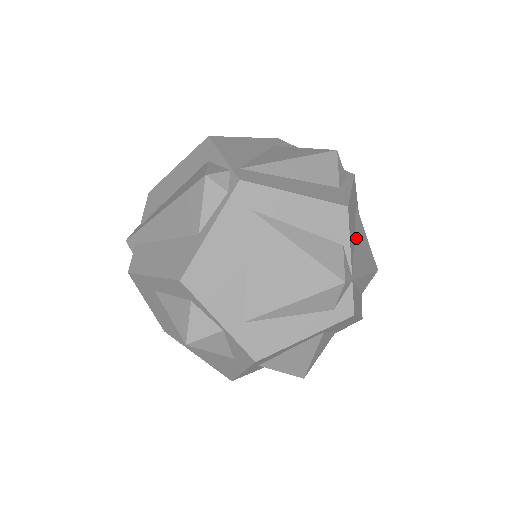
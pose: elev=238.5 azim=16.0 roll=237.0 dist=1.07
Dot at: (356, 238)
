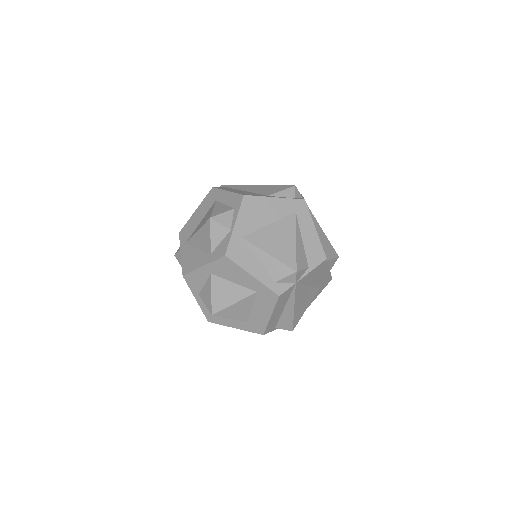
Dot at: (308, 289)
